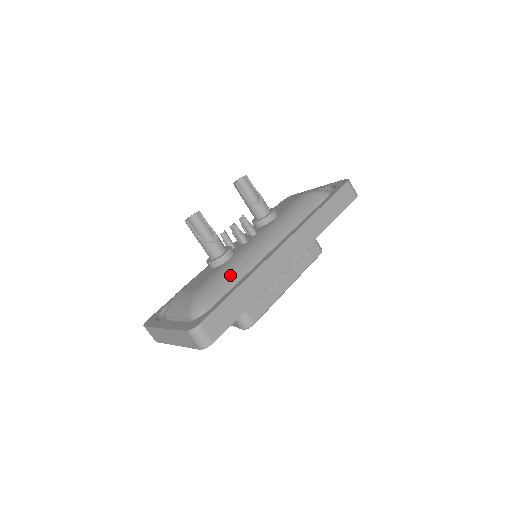
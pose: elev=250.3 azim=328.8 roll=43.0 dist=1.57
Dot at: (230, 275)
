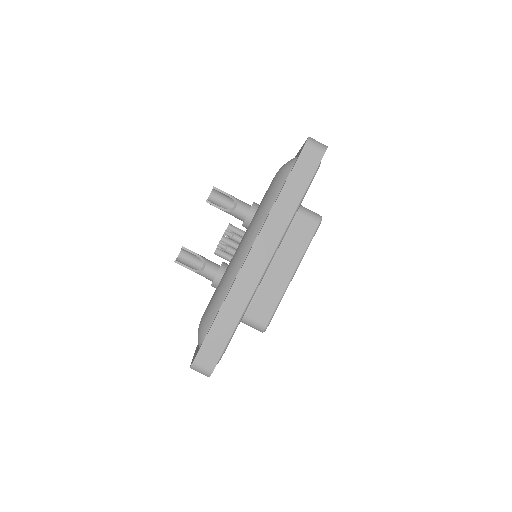
Dot at: (218, 299)
